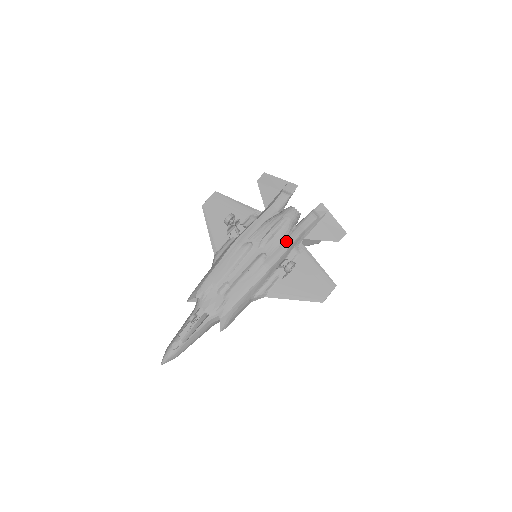
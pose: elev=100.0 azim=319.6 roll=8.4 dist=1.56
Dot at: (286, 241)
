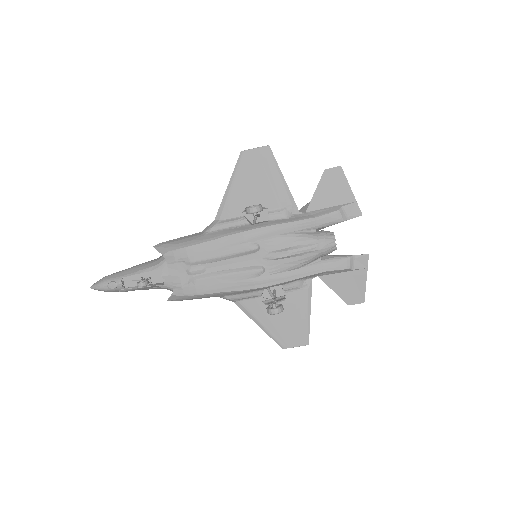
Dot at: (296, 271)
